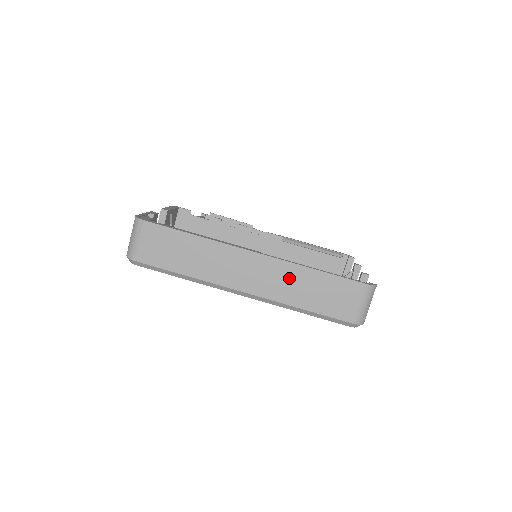
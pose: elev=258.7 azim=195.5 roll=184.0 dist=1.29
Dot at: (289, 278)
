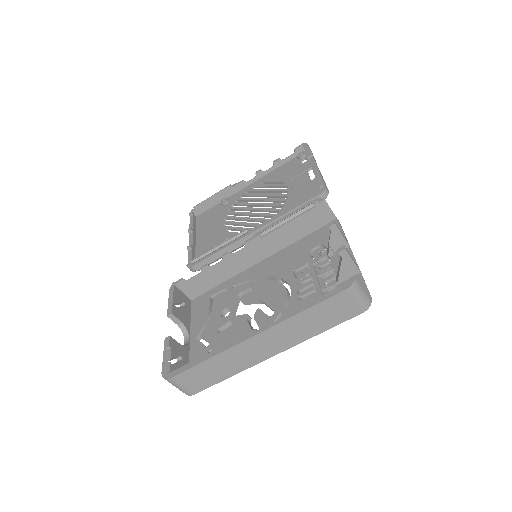
Dot at: (291, 329)
